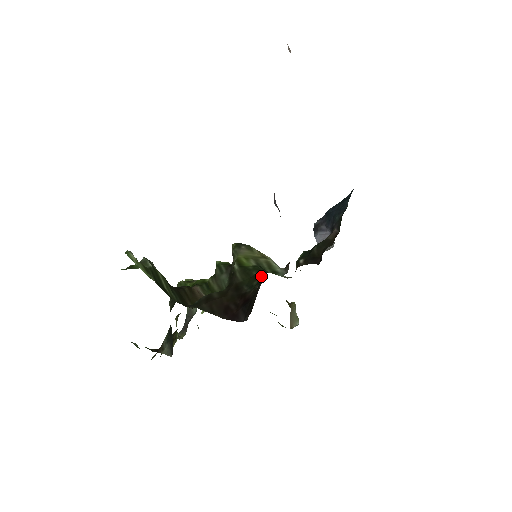
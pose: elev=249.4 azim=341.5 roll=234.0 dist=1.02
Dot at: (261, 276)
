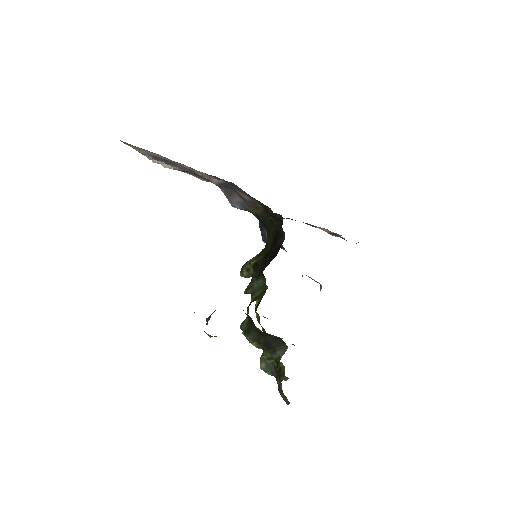
Dot at: occluded
